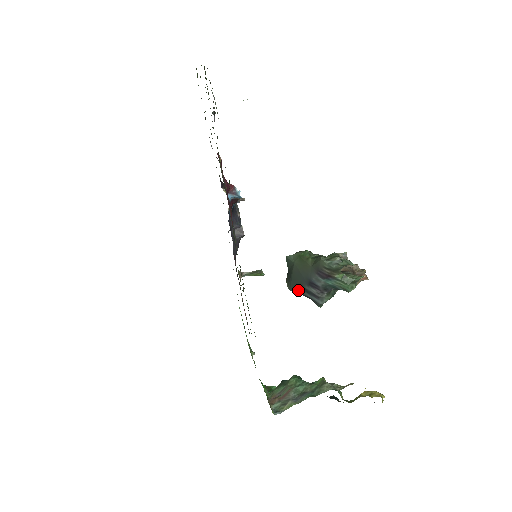
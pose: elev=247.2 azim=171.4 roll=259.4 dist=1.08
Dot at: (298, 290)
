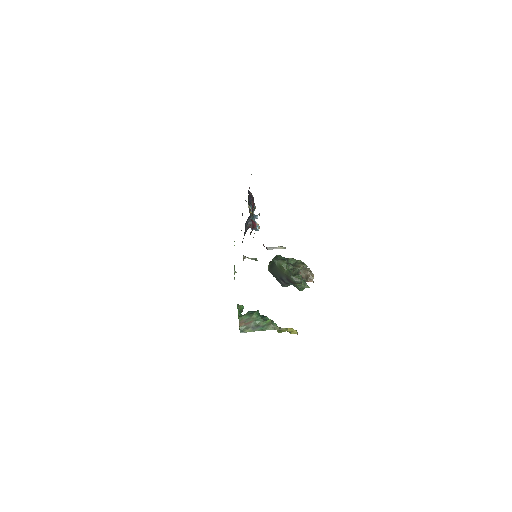
Dot at: (273, 275)
